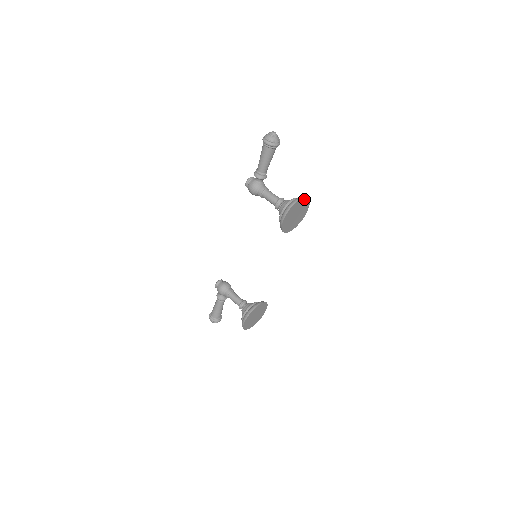
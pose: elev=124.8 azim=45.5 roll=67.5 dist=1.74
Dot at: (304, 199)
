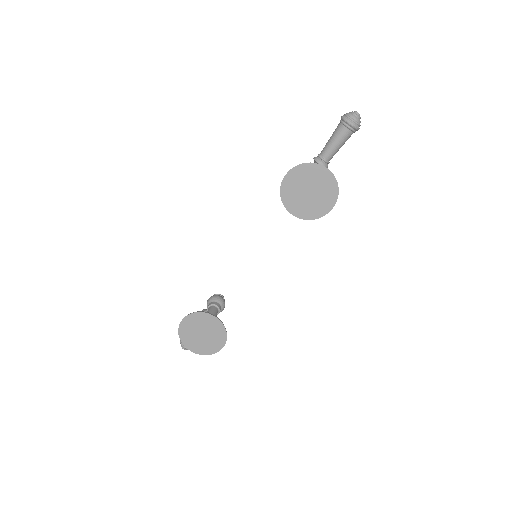
Dot at: (330, 175)
